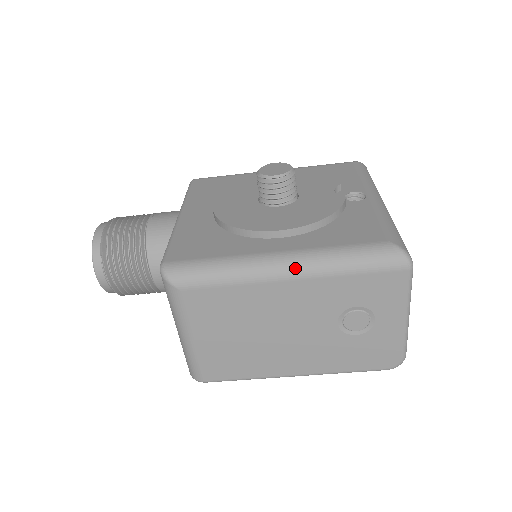
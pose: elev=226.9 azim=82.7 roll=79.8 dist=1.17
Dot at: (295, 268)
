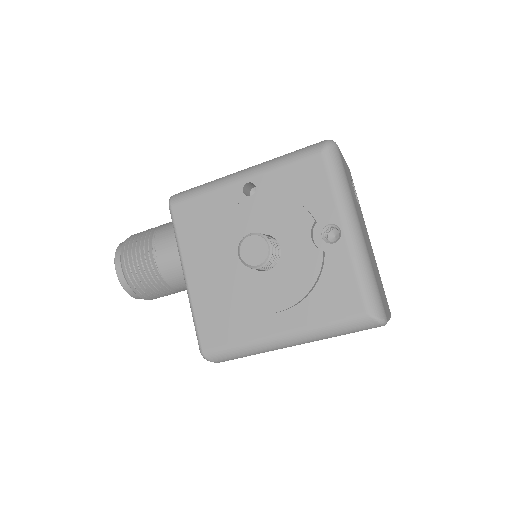
Dot at: (299, 342)
